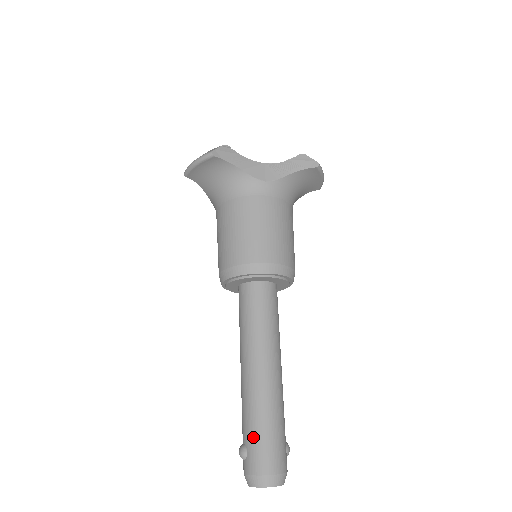
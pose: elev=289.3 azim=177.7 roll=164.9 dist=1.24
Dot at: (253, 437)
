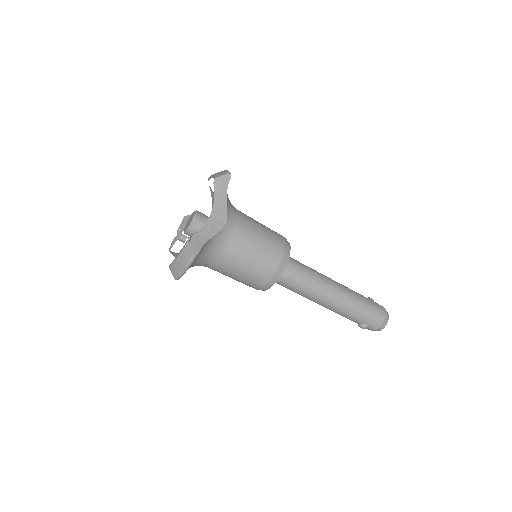
Dot at: (363, 318)
